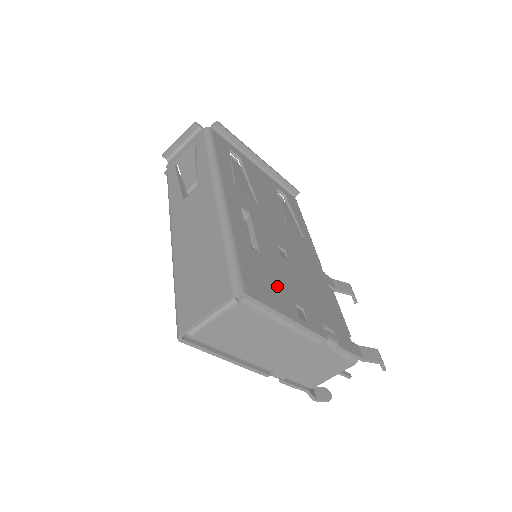
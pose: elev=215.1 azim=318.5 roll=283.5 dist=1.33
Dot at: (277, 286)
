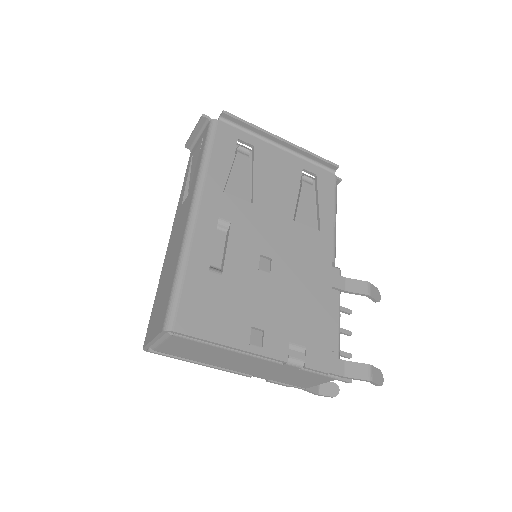
Dot at: (231, 311)
